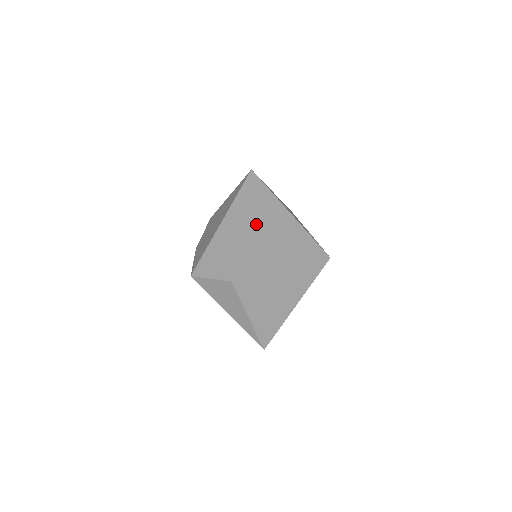
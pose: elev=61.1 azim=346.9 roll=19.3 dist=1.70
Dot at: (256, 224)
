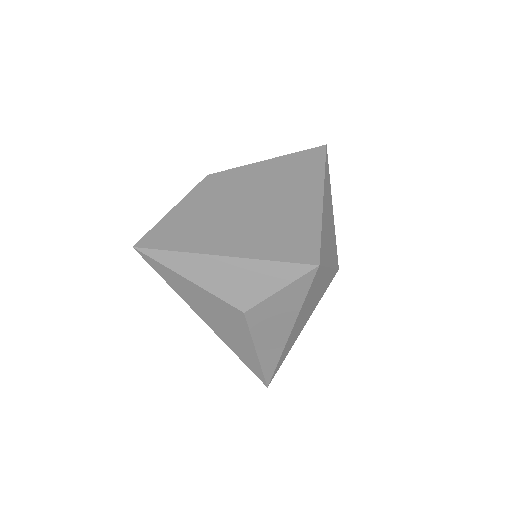
Dot at: (283, 169)
